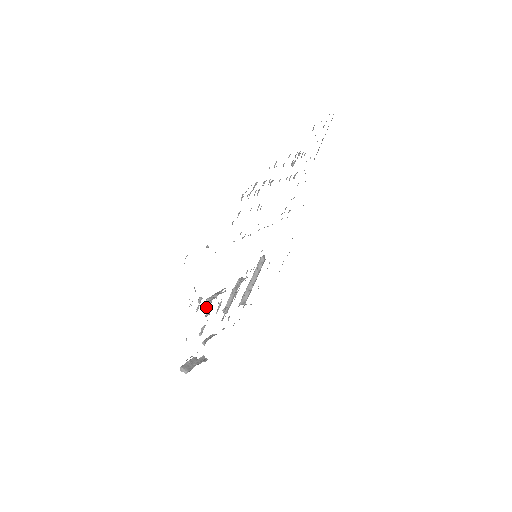
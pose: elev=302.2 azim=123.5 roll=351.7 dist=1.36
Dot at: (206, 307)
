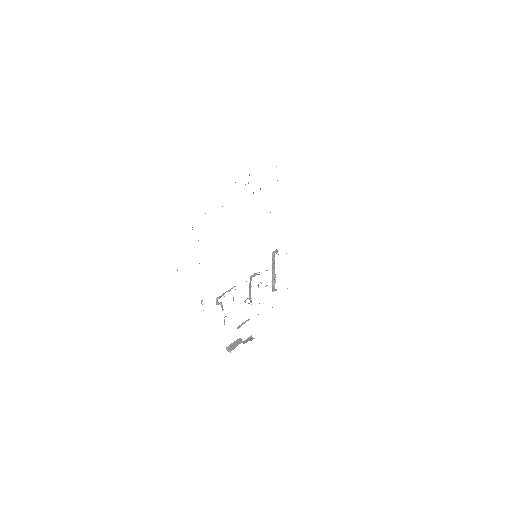
Dot at: (218, 304)
